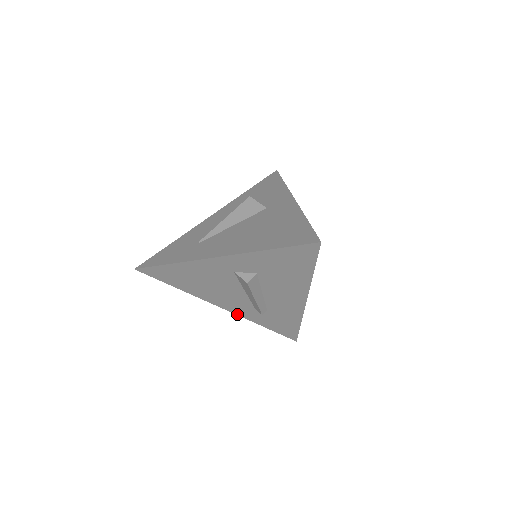
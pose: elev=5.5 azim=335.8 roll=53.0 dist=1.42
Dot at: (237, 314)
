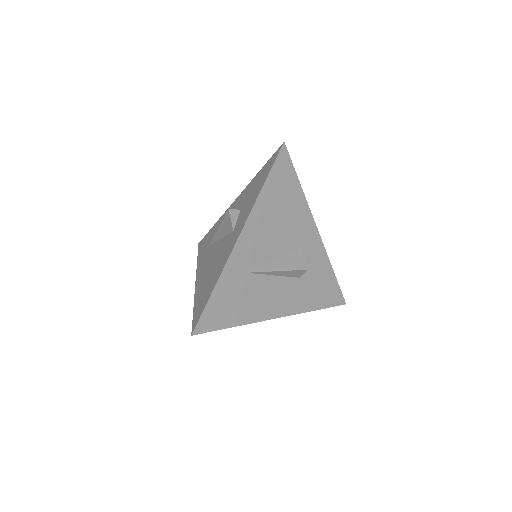
Dot at: occluded
